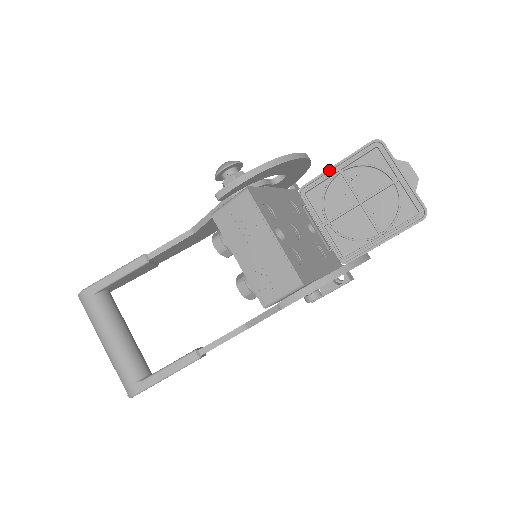
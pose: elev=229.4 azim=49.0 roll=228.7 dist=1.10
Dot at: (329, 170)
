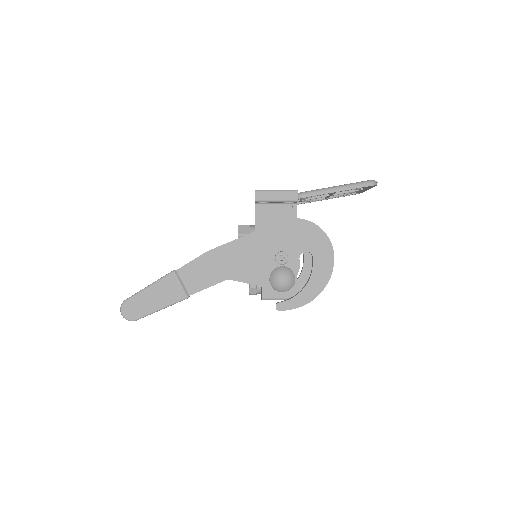
Dot at: occluded
